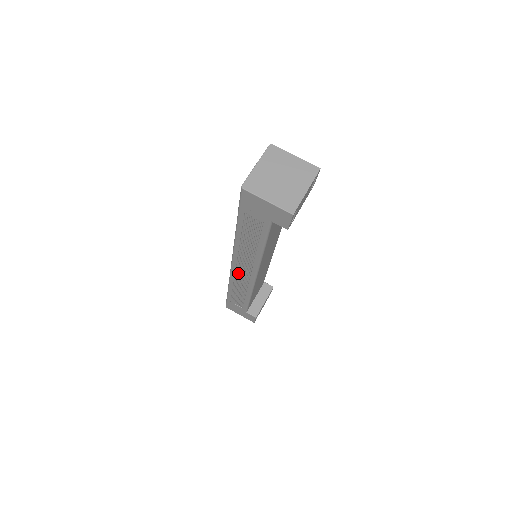
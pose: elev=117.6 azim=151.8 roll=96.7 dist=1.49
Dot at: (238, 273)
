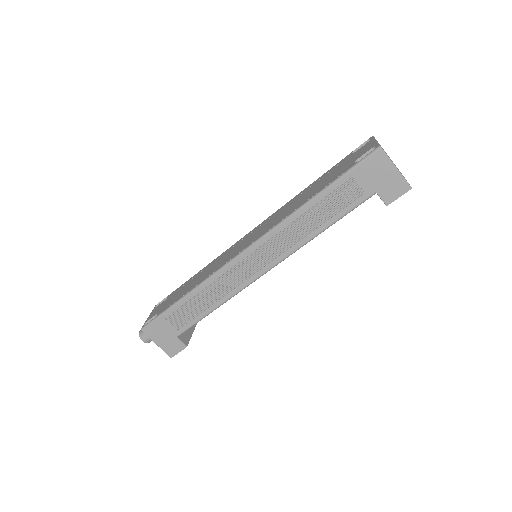
Dot at: (240, 266)
